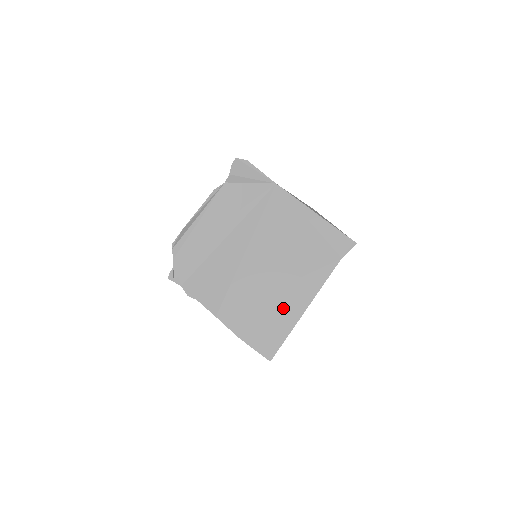
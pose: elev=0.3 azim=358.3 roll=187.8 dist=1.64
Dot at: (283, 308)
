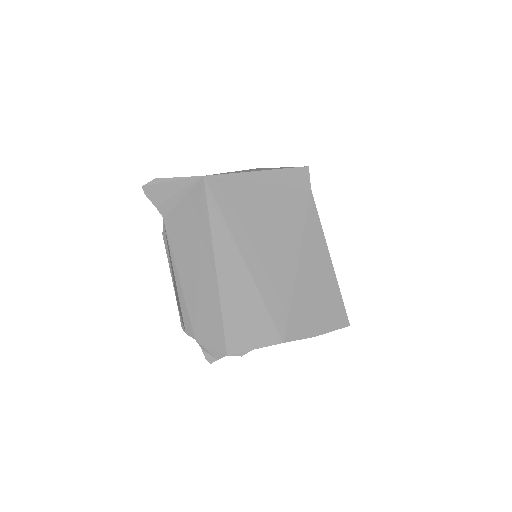
Dot at: (317, 274)
